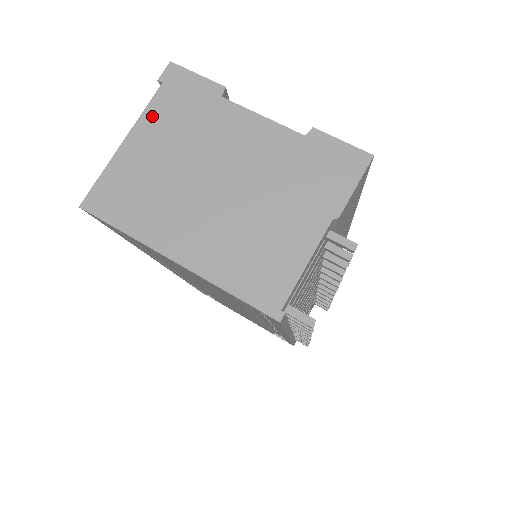
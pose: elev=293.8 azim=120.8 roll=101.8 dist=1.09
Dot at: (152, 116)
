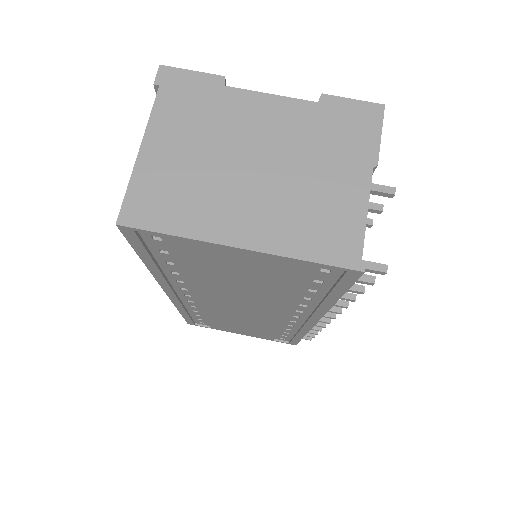
Dot at: (161, 118)
